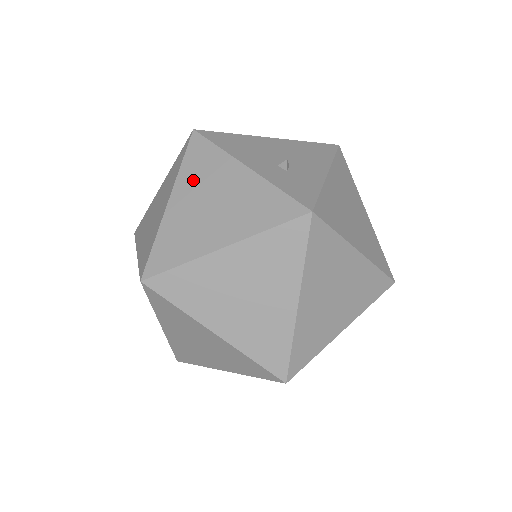
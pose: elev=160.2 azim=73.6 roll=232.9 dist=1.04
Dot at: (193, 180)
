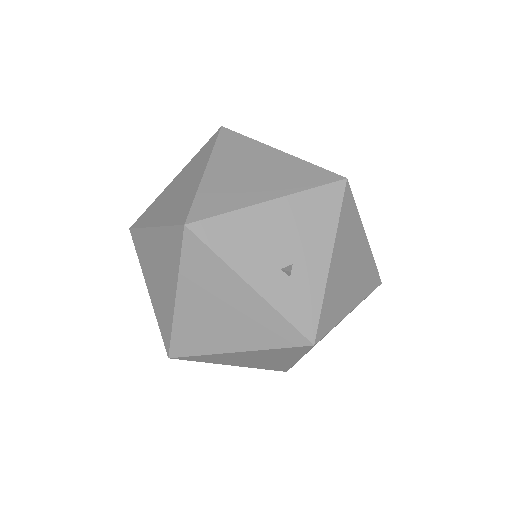
Dot at: (196, 285)
